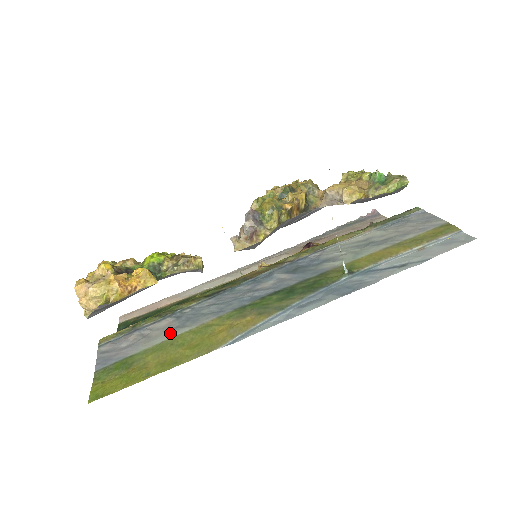
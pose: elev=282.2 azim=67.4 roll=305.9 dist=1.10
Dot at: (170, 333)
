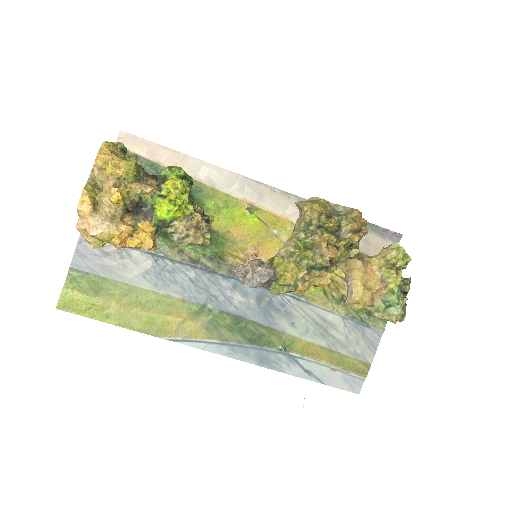
Dot at: (142, 281)
